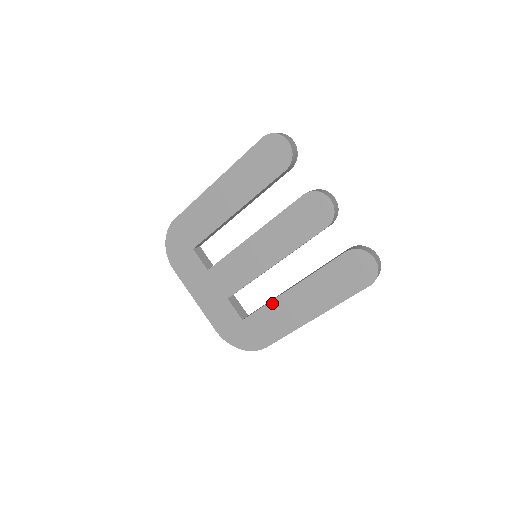
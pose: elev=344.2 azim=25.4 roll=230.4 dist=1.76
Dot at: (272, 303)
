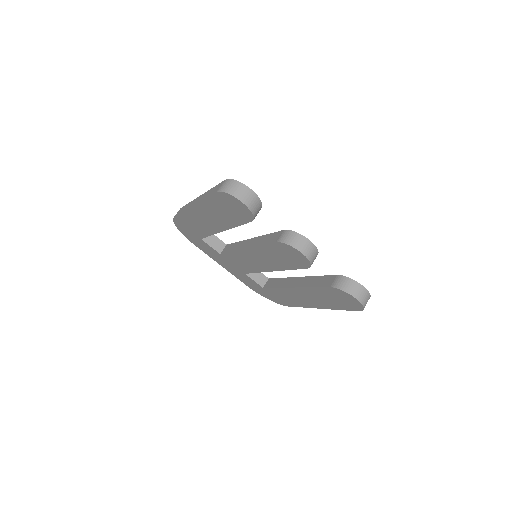
Dot at: (281, 289)
